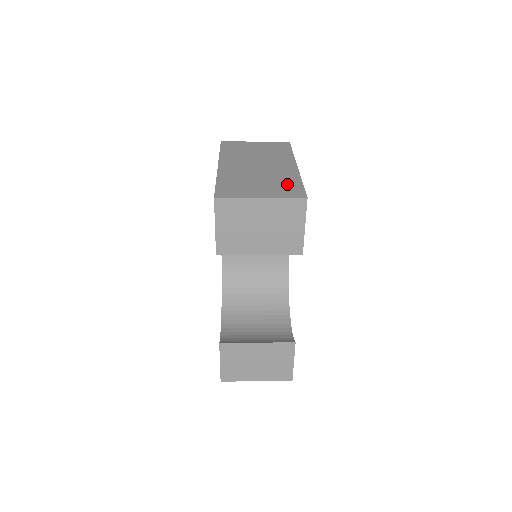
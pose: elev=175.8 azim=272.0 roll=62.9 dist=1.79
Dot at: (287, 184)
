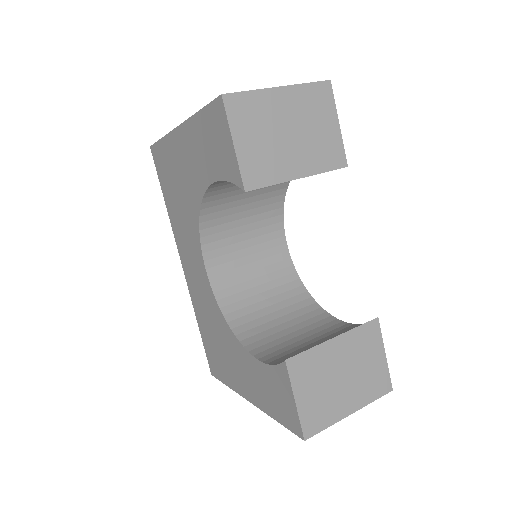
Dot at: occluded
